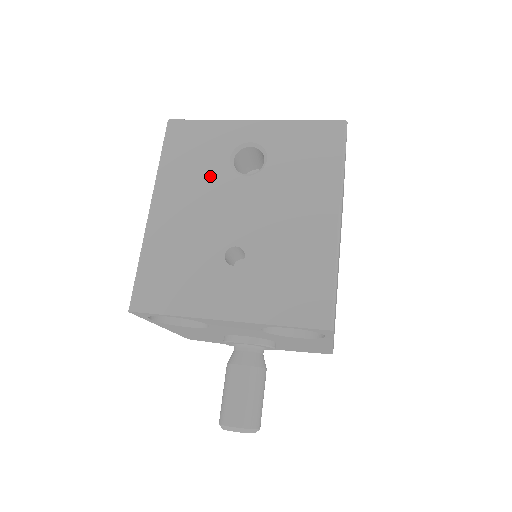
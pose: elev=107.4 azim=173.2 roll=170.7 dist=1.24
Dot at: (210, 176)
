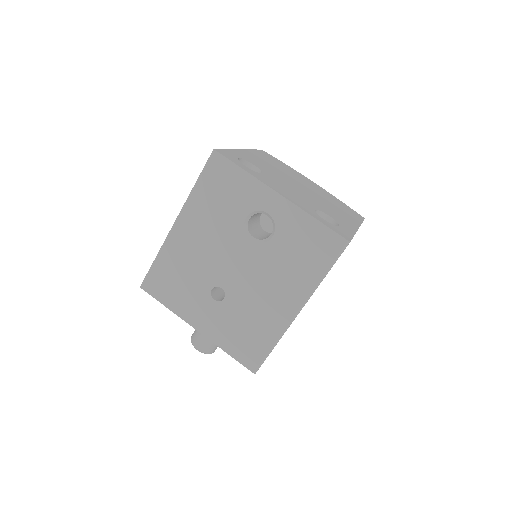
Dot at: (226, 224)
